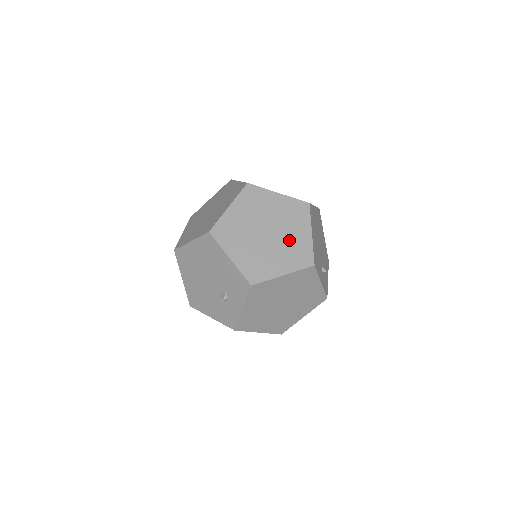
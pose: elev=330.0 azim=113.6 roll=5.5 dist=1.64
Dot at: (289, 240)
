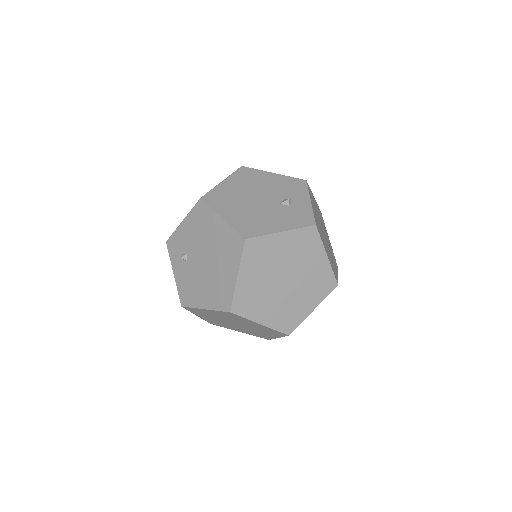
Dot at: occluded
